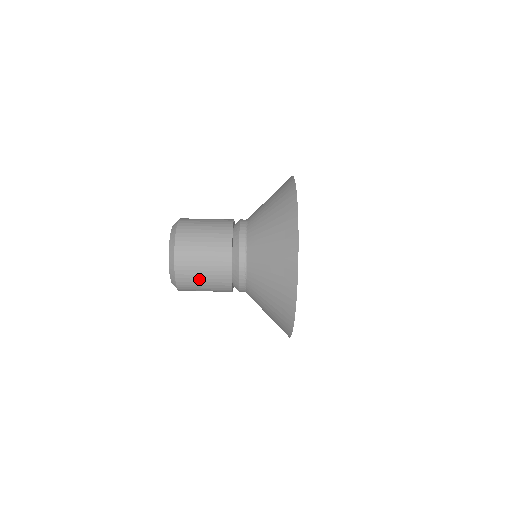
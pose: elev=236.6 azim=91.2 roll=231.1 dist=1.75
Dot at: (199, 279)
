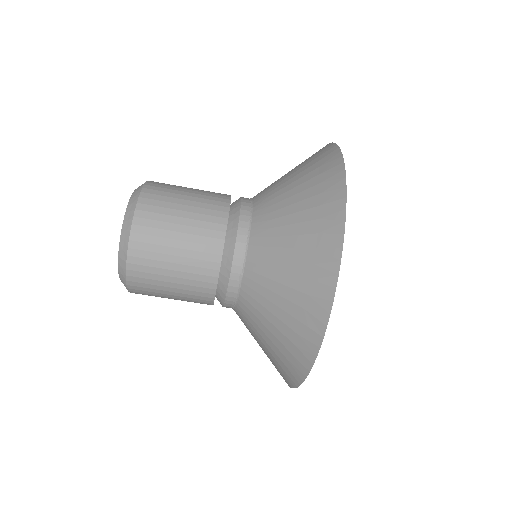
Dot at: (164, 296)
